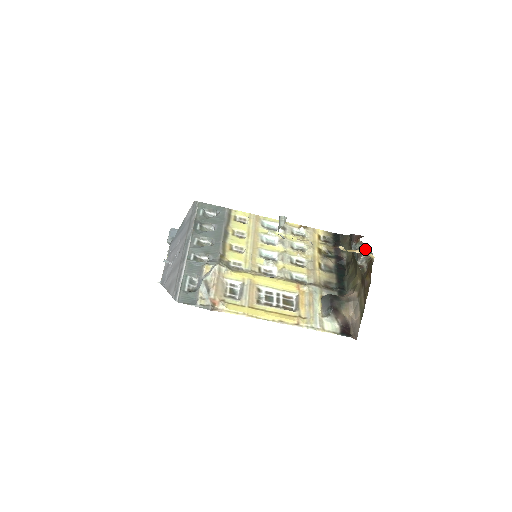
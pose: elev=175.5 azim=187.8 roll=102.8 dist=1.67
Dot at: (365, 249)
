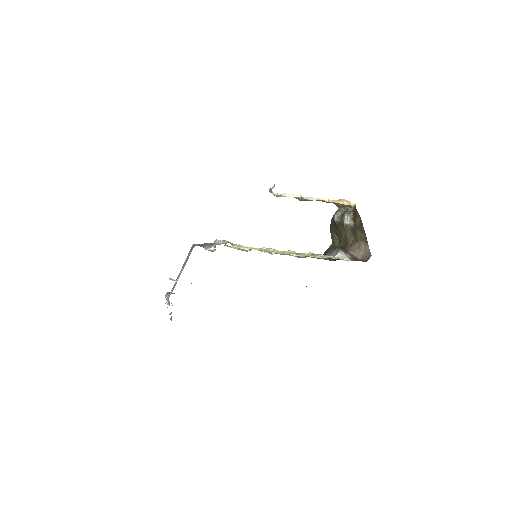
Dot at: occluded
